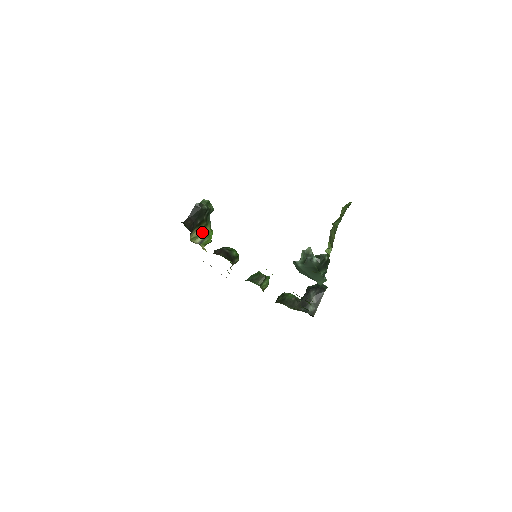
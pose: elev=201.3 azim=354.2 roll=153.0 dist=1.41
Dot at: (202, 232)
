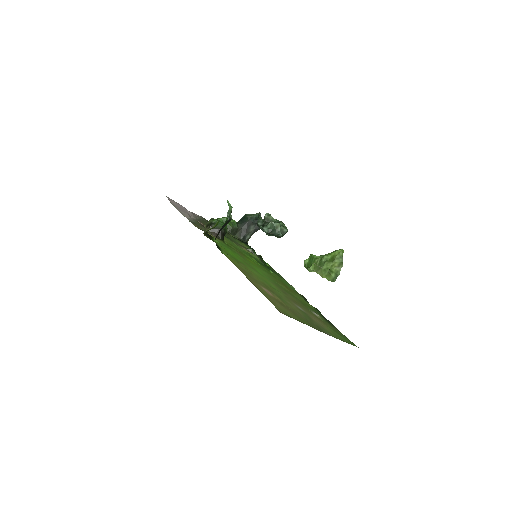
Dot at: occluded
